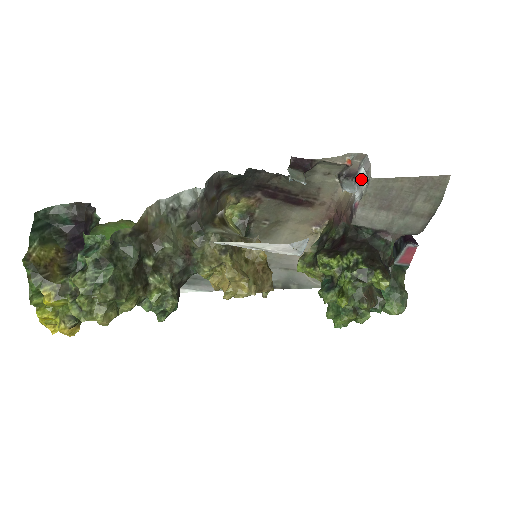
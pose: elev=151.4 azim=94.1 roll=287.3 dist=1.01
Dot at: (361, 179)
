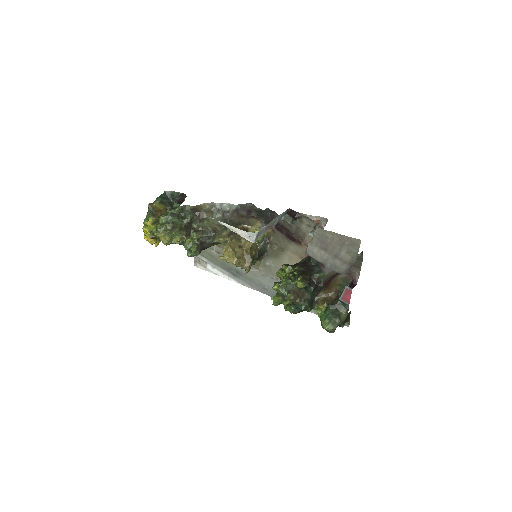
Dot at: occluded
